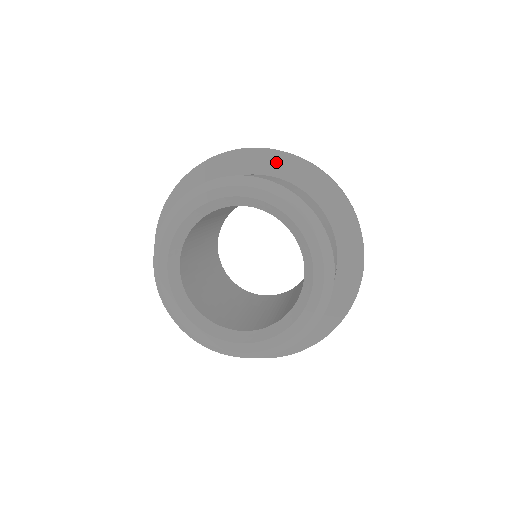
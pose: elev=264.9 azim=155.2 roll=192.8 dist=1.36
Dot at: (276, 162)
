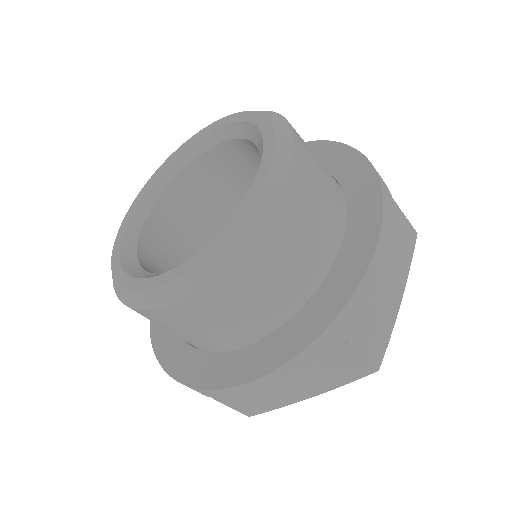
Dot at: occluded
